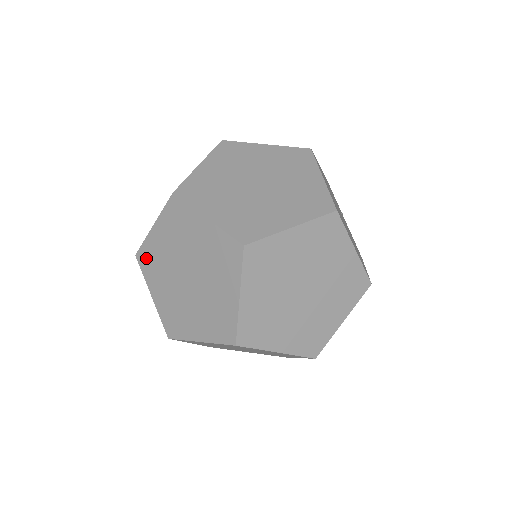
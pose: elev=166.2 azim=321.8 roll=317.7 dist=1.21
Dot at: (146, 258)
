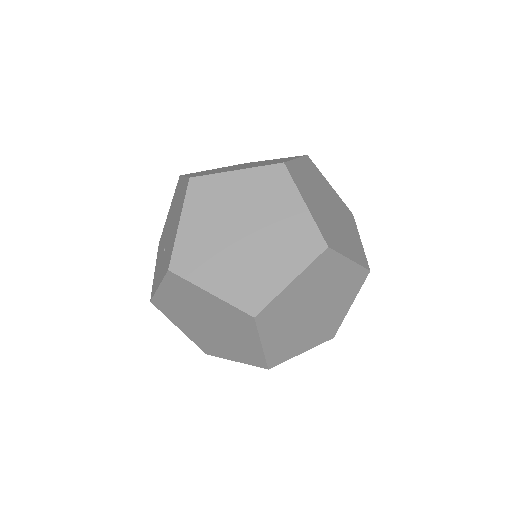
Dot at: (179, 284)
